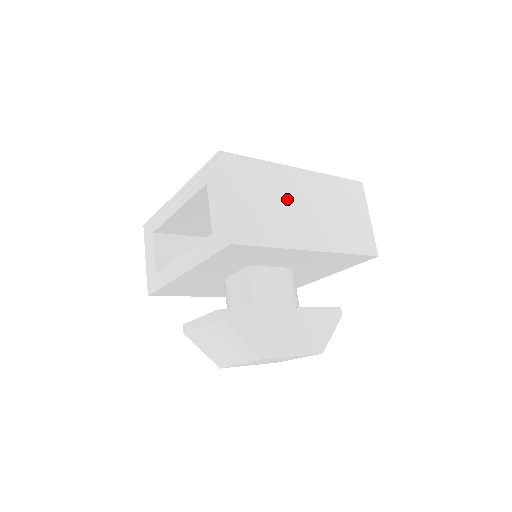
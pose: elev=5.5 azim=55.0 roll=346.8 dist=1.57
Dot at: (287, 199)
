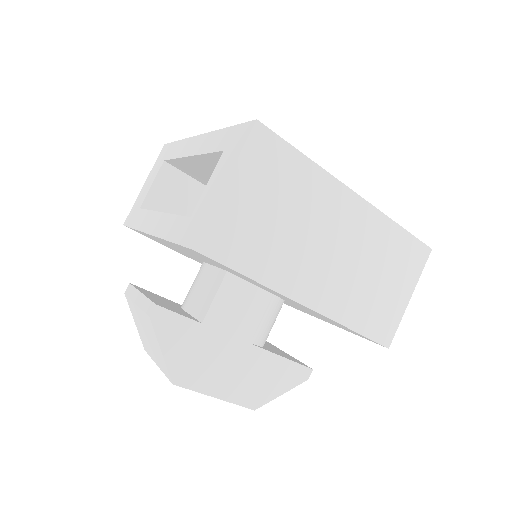
Dot at: (312, 226)
